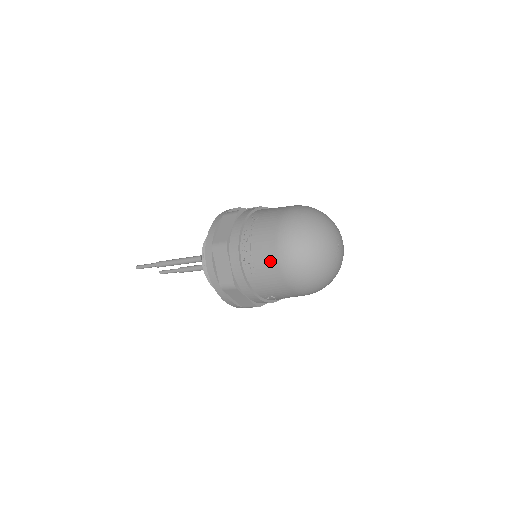
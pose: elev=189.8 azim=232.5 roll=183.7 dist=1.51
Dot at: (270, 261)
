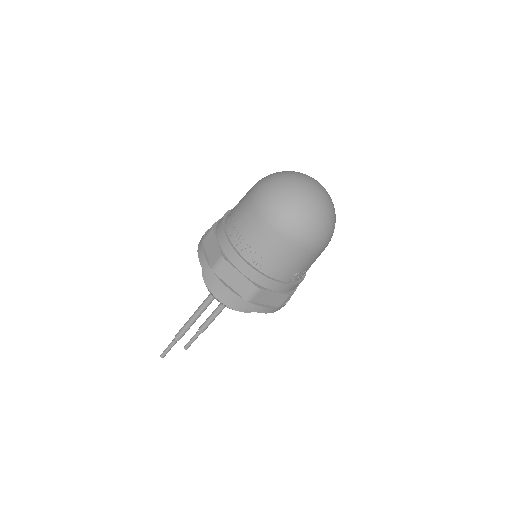
Dot at: (271, 239)
